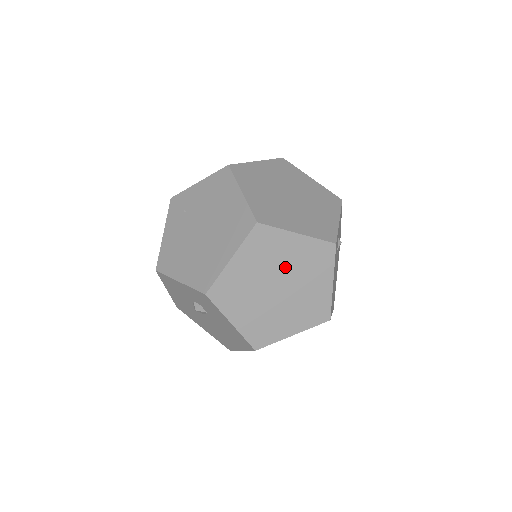
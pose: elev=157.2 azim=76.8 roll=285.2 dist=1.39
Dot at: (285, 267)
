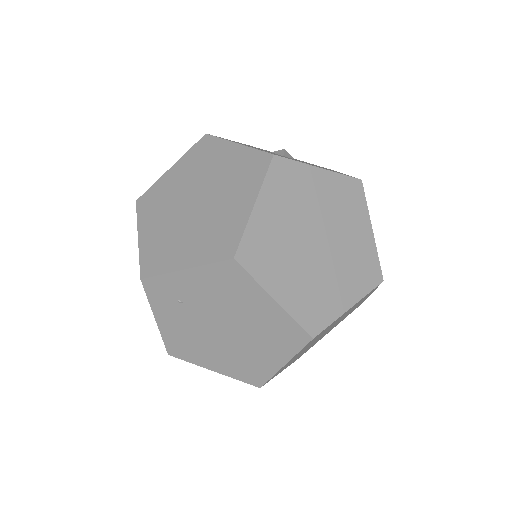
Dot at: occluded
